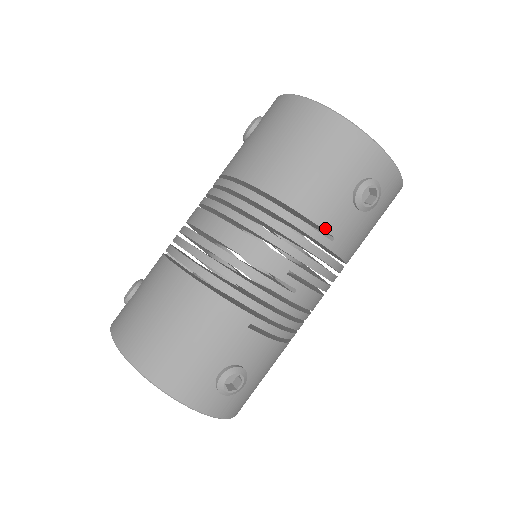
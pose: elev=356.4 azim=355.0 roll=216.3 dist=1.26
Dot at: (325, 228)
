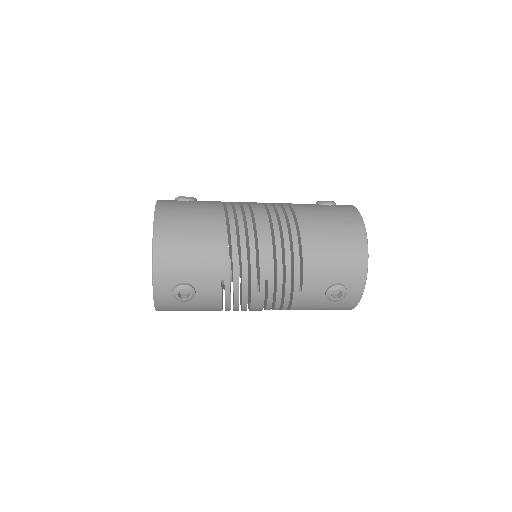
Dot at: (304, 283)
